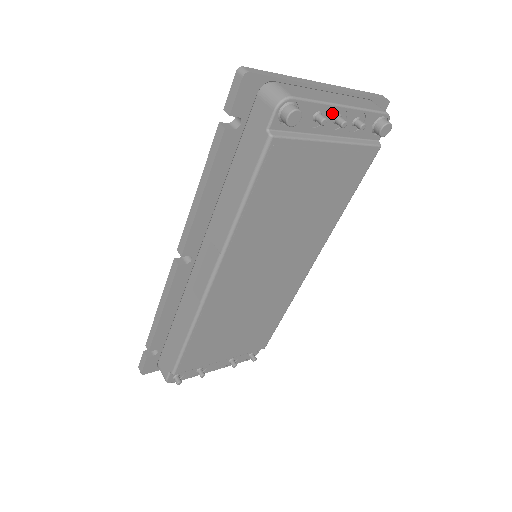
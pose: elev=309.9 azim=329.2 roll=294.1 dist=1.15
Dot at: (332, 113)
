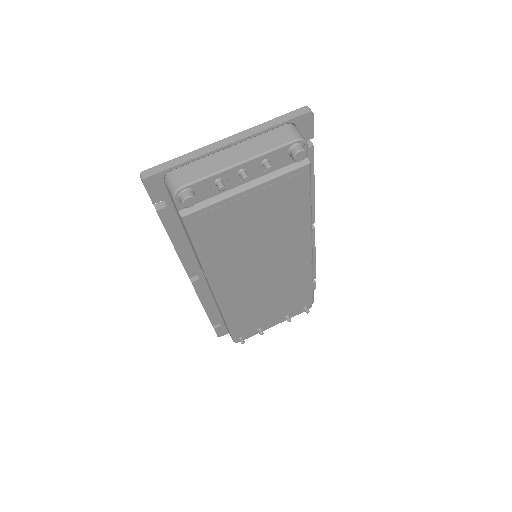
Dot at: (232, 173)
